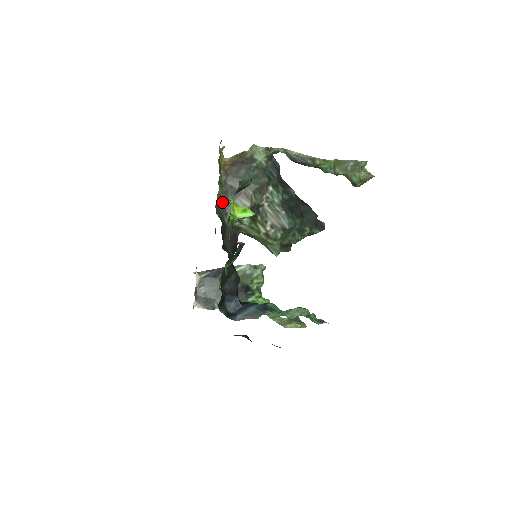
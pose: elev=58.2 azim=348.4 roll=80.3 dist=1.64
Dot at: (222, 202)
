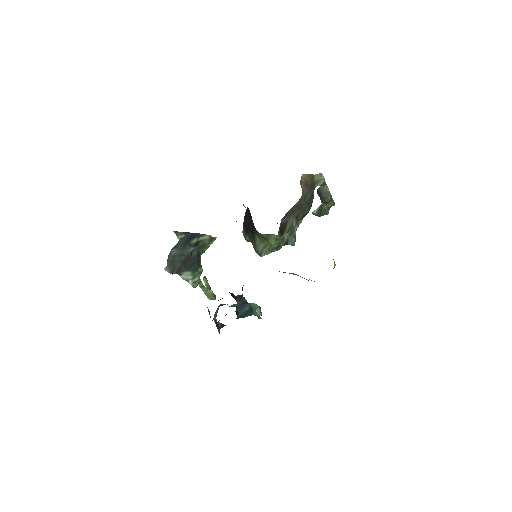
Dot at: (285, 216)
